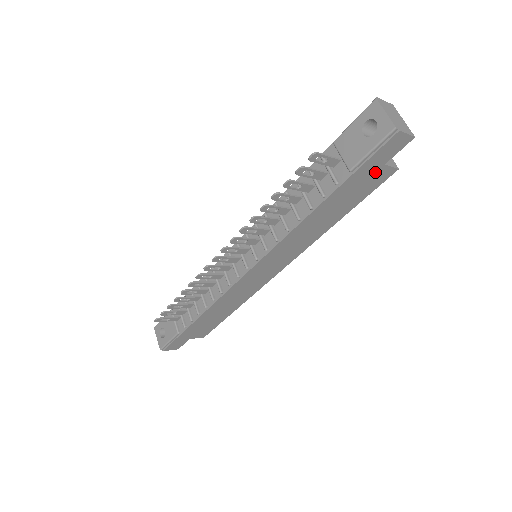
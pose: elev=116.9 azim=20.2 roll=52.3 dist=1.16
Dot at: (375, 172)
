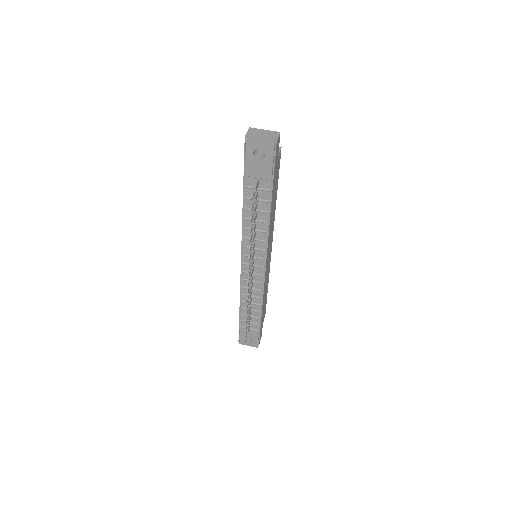
Dot at: (277, 164)
